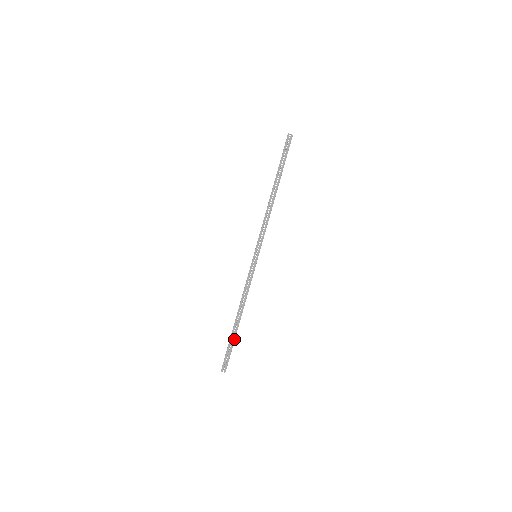
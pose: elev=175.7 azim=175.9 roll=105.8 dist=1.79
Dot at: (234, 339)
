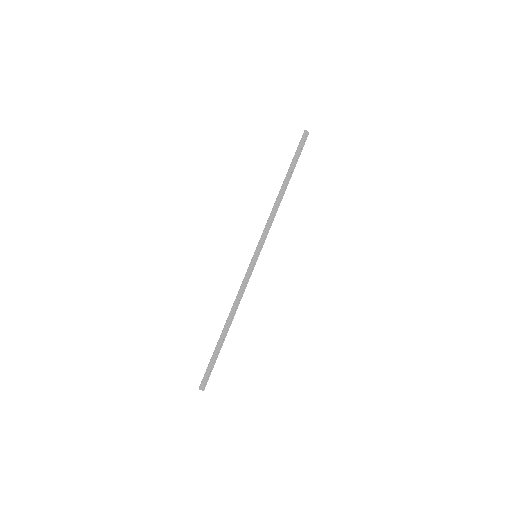
Dot at: occluded
